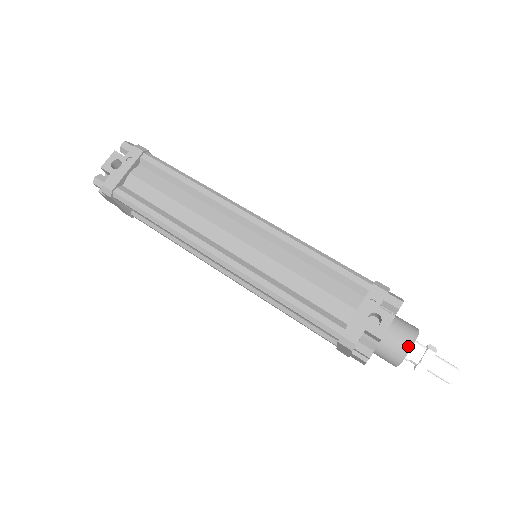
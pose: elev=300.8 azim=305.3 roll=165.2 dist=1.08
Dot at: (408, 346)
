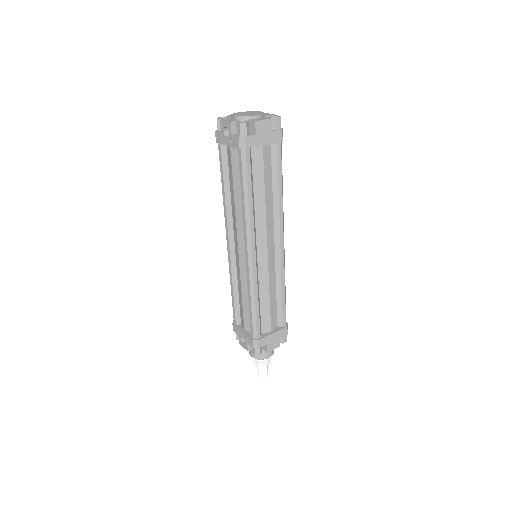
Dot at: (250, 355)
